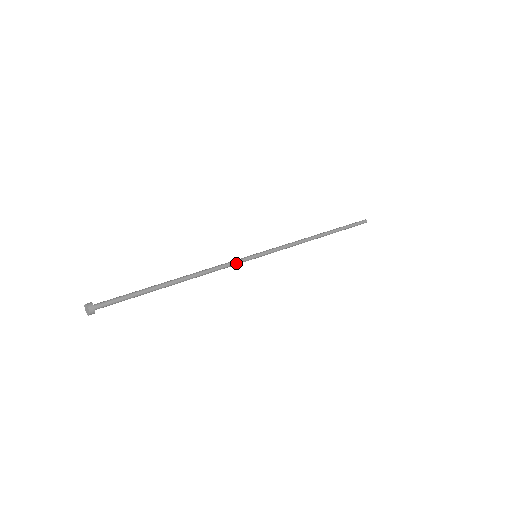
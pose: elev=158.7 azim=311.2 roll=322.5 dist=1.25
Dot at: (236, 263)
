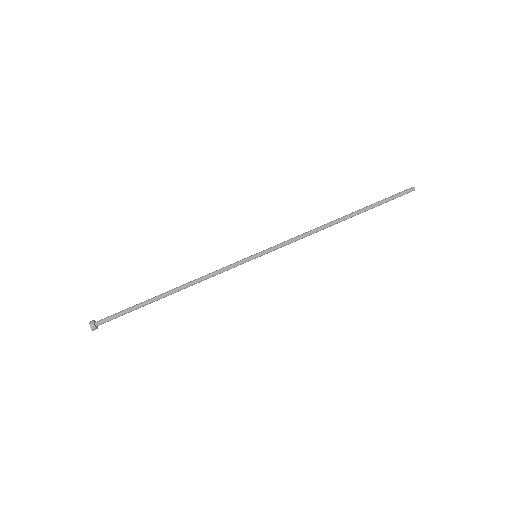
Dot at: (232, 267)
